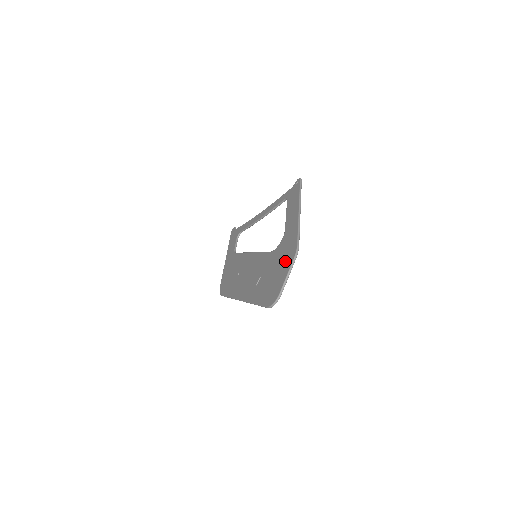
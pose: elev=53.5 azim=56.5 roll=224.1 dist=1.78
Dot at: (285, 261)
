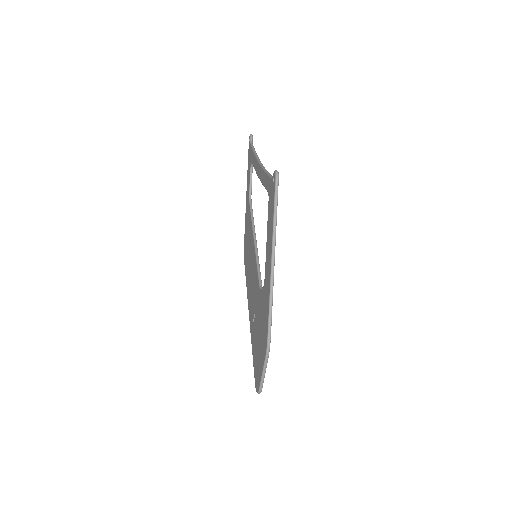
Dot at: (262, 342)
